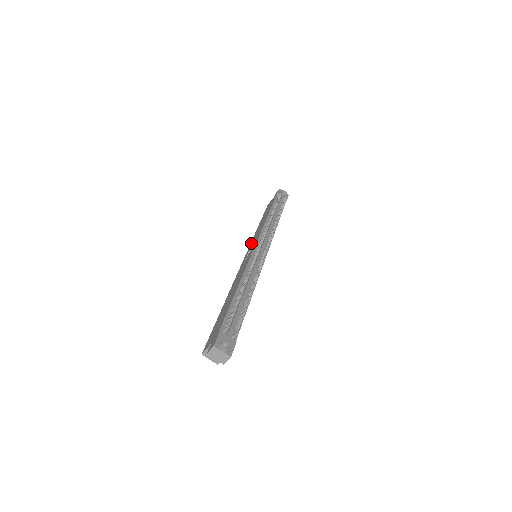
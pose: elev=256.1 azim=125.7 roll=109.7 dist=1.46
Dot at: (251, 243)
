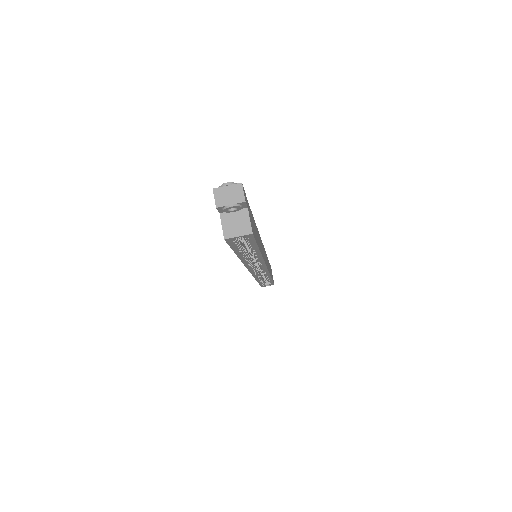
Dot at: occluded
